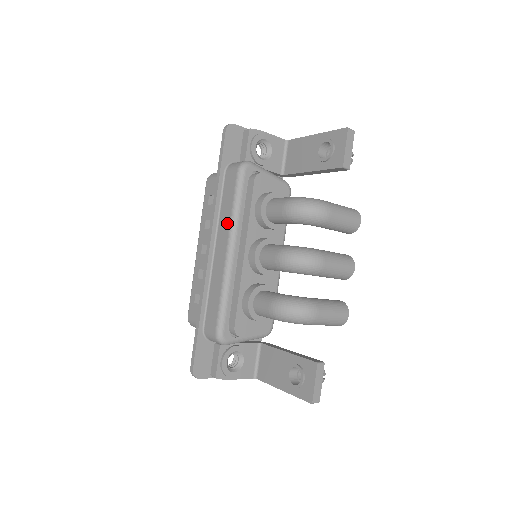
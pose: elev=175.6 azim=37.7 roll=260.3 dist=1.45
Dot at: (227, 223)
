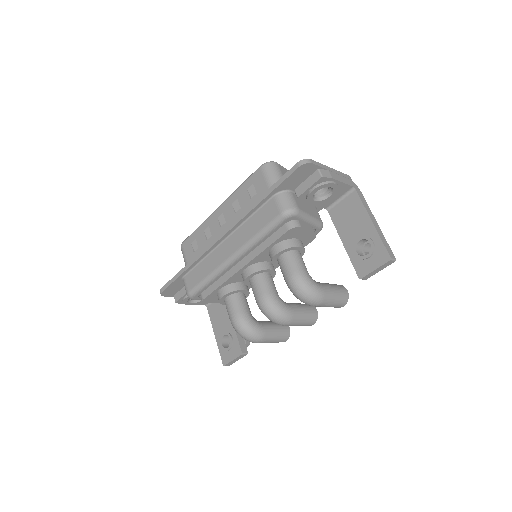
Dot at: (245, 239)
